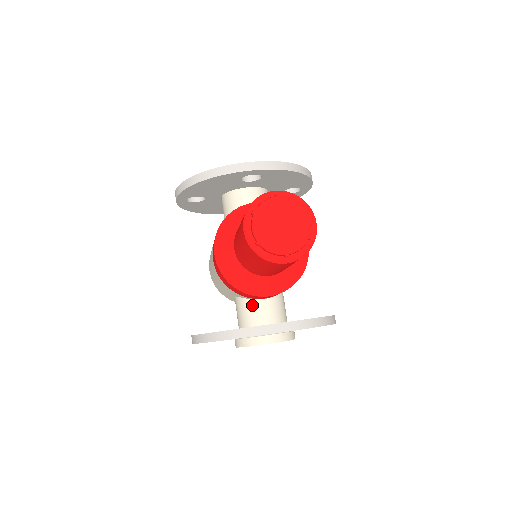
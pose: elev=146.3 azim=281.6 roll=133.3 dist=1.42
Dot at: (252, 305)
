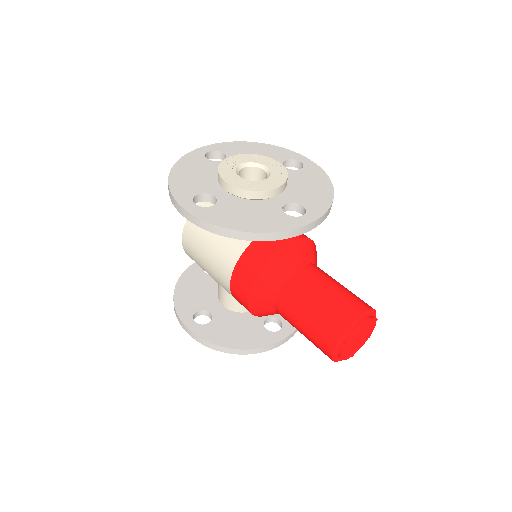
Dot at: occluded
